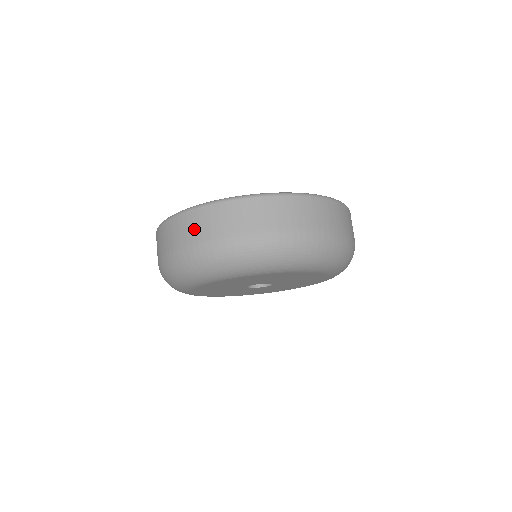
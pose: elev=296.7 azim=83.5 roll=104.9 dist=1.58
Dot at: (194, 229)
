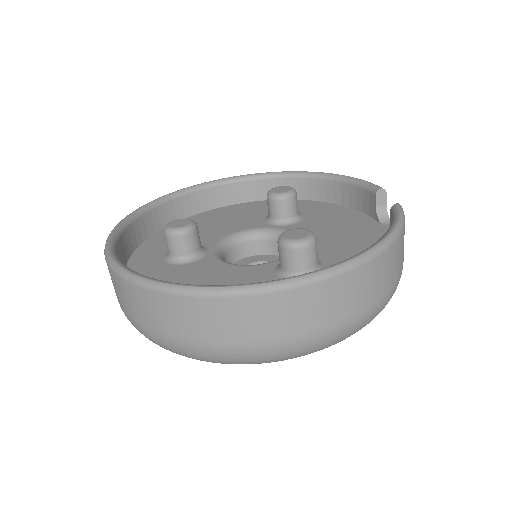
Dot at: (163, 319)
